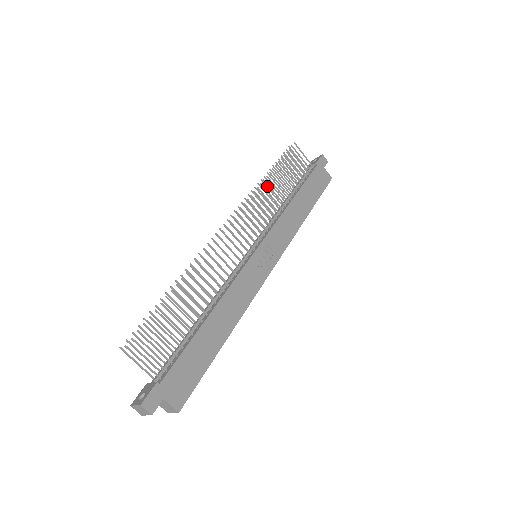
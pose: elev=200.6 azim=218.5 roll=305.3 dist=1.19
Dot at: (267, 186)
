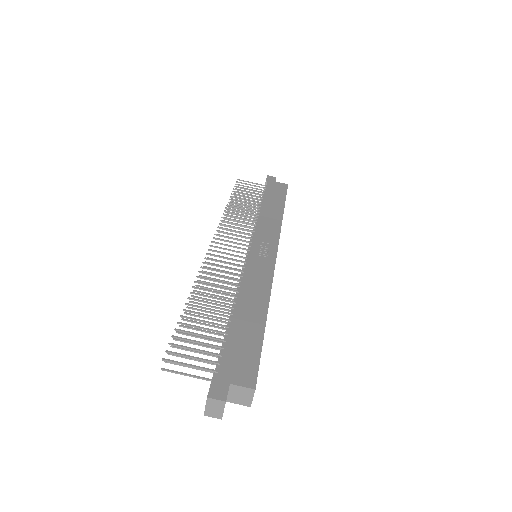
Dot at: (234, 214)
